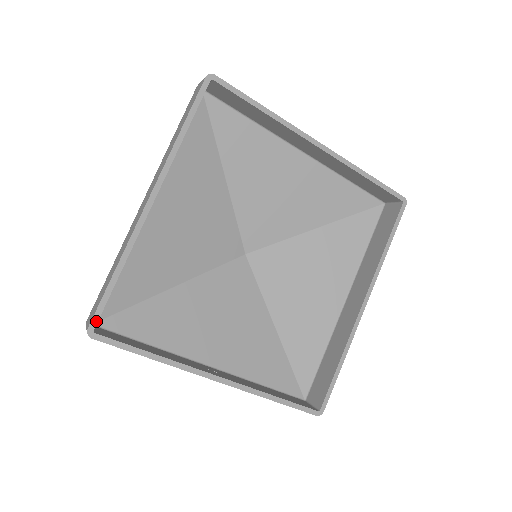
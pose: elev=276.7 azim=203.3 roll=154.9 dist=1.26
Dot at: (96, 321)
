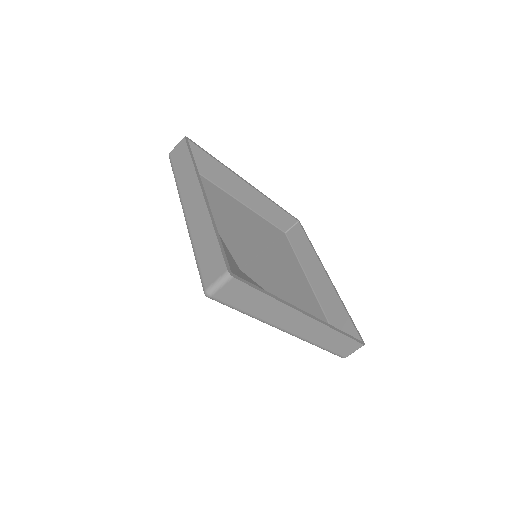
Dot at: (228, 265)
